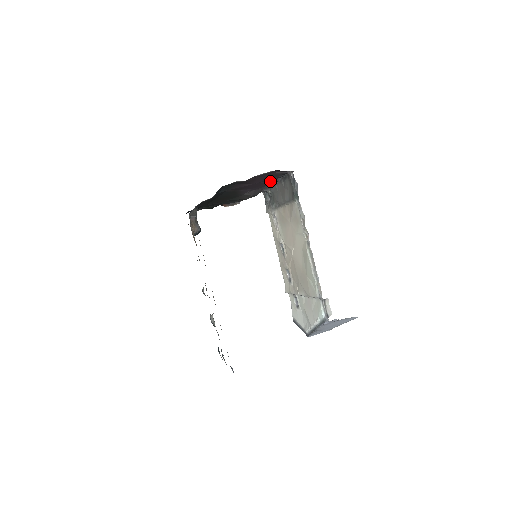
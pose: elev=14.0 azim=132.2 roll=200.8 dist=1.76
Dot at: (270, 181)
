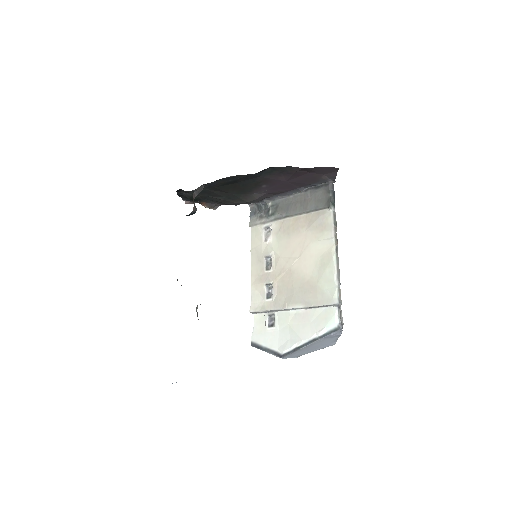
Dot at: (295, 187)
